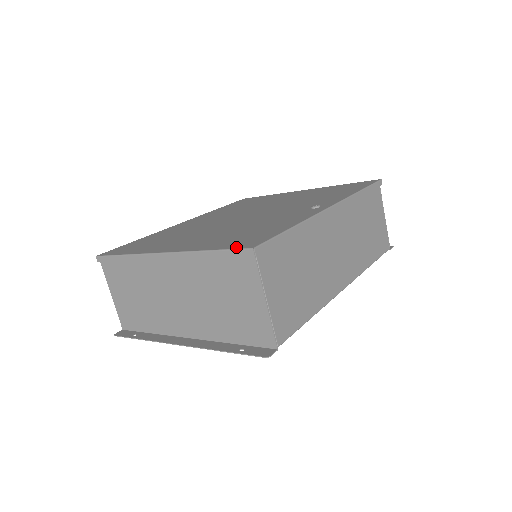
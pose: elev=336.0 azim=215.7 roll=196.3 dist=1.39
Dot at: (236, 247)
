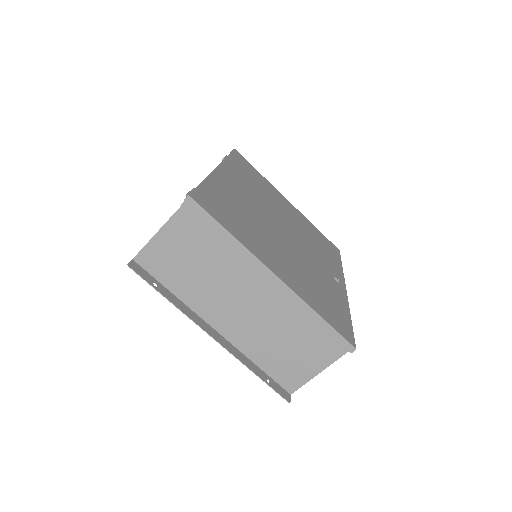
Dot at: (342, 334)
